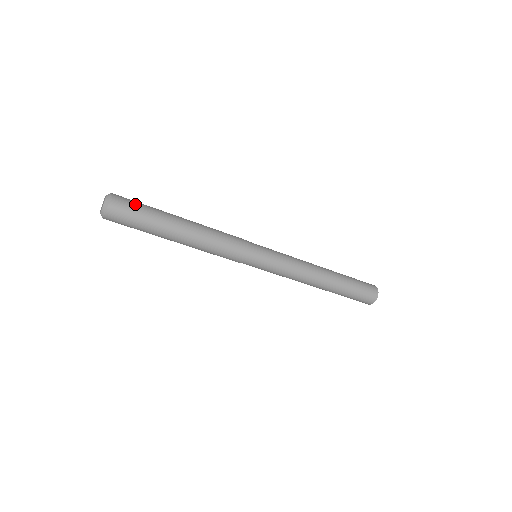
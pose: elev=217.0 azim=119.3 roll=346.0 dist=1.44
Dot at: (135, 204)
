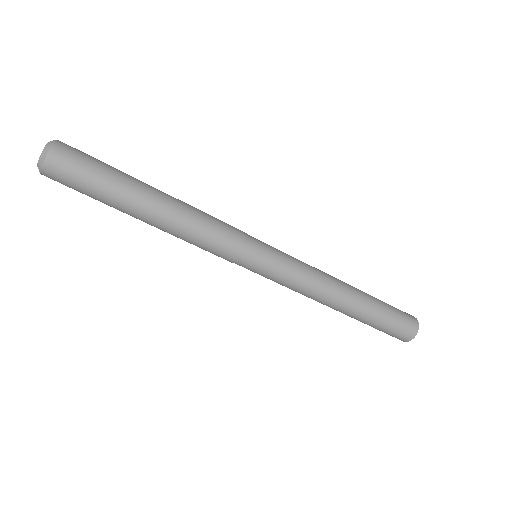
Dot at: (90, 157)
